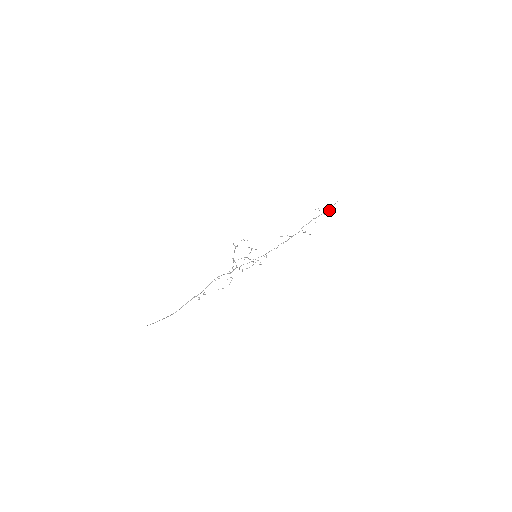
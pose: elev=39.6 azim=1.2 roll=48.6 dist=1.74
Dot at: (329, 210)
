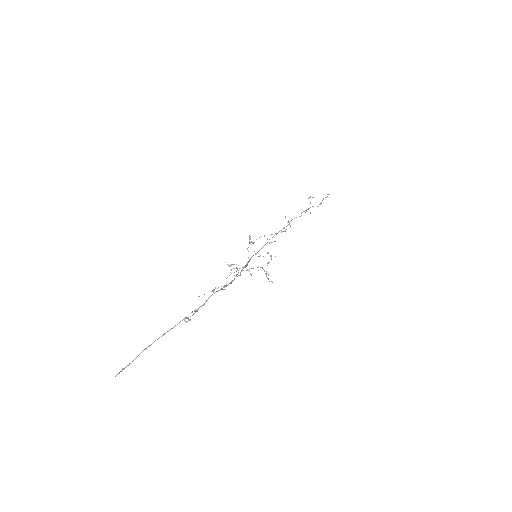
Dot at: (320, 204)
